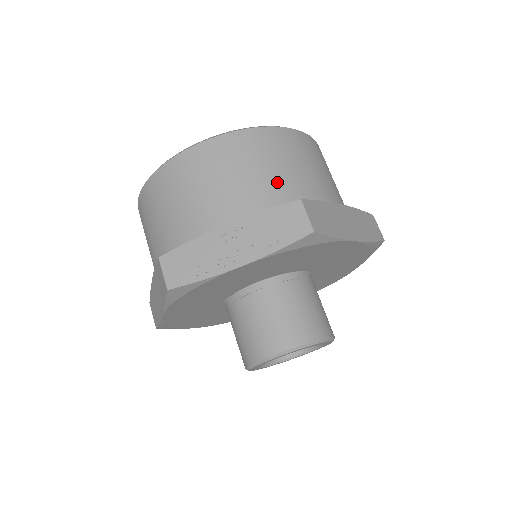
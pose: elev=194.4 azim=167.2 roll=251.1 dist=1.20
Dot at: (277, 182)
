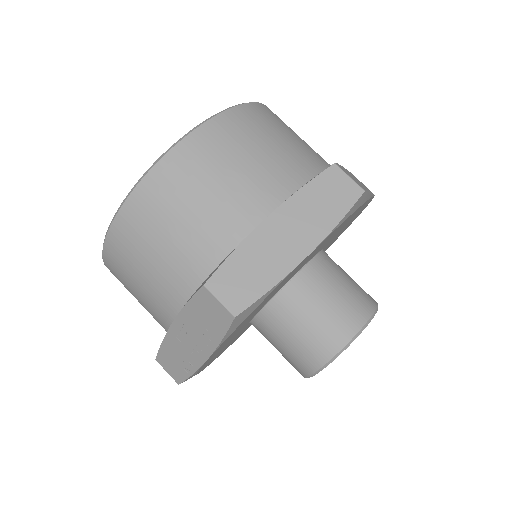
Dot at: (185, 250)
